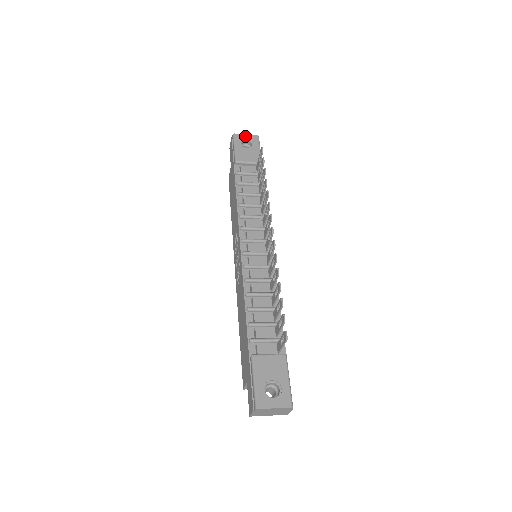
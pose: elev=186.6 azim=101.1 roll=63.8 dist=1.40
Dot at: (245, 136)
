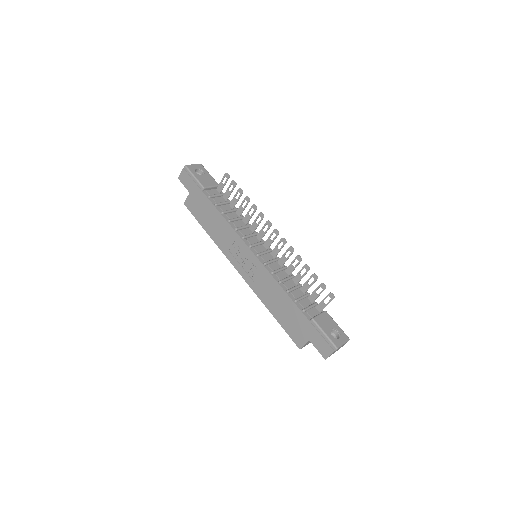
Dot at: (194, 166)
